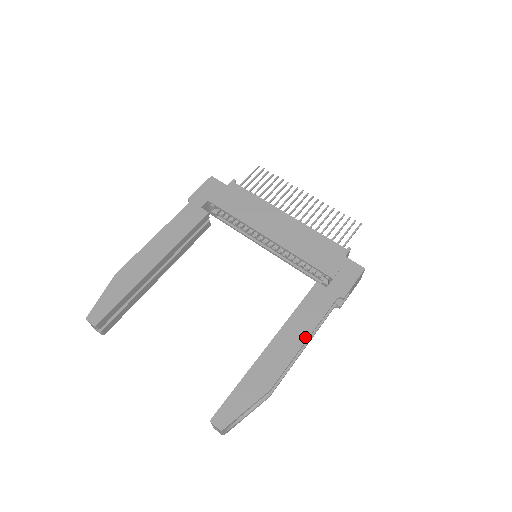
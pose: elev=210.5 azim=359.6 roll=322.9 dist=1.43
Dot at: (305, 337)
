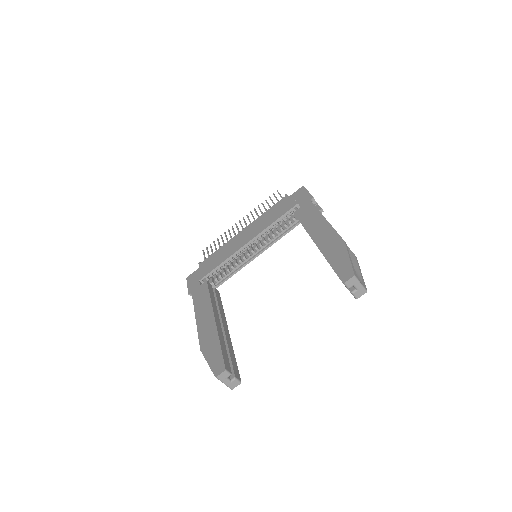
Dot at: (323, 219)
